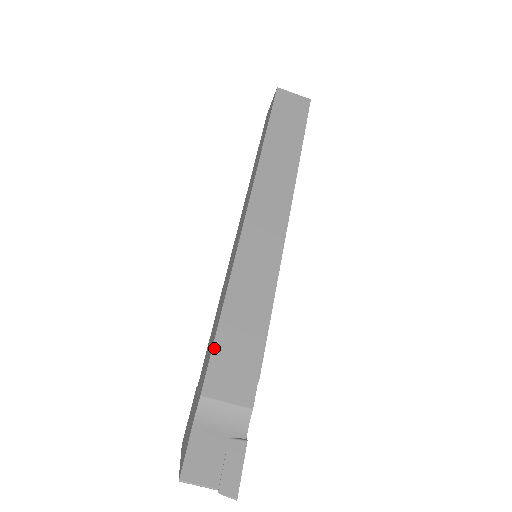
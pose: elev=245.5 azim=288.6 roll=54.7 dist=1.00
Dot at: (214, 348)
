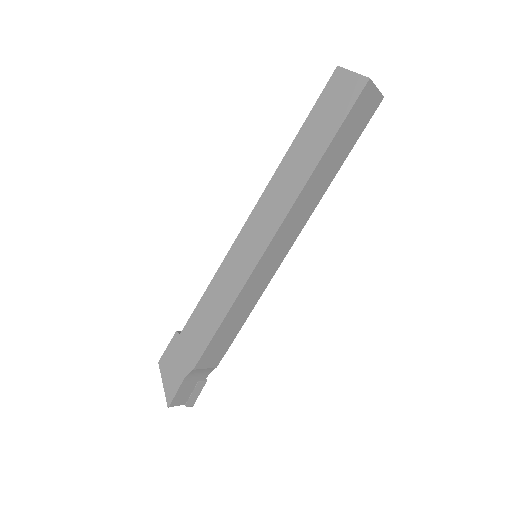
Dot at: (210, 343)
